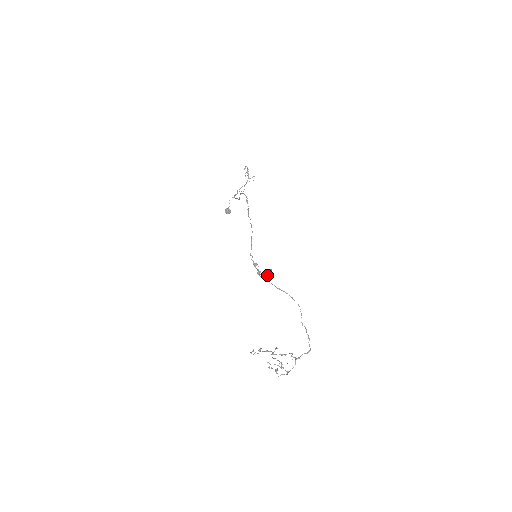
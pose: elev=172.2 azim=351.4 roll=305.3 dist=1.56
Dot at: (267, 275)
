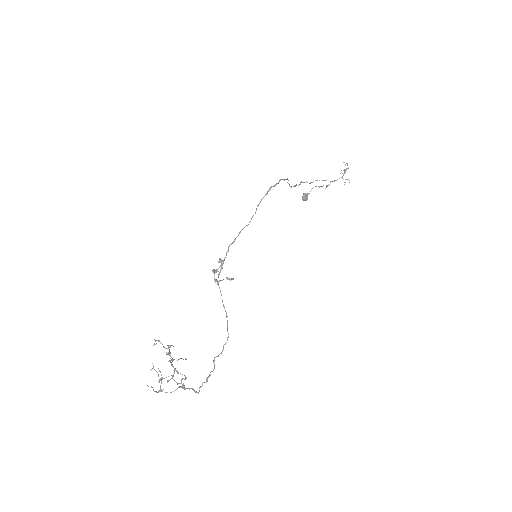
Dot at: (221, 280)
